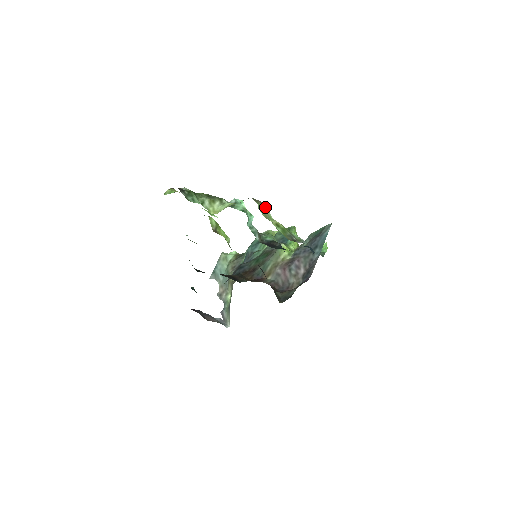
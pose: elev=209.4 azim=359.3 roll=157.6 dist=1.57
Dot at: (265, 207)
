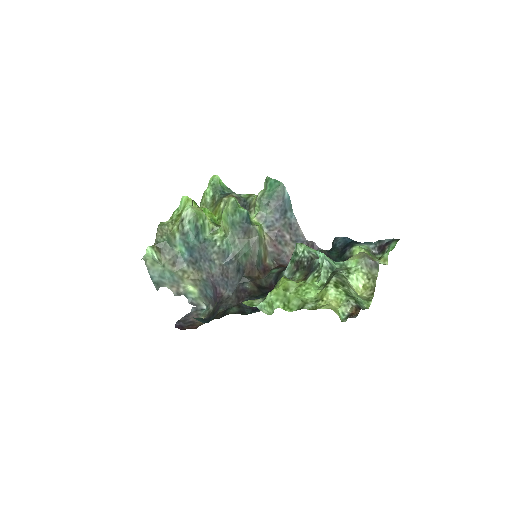
Dot at: (367, 254)
